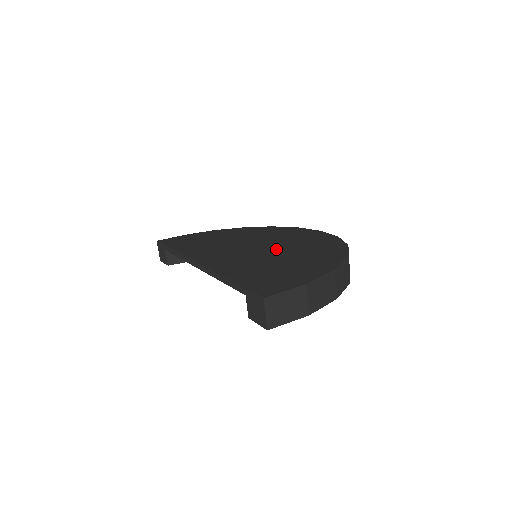
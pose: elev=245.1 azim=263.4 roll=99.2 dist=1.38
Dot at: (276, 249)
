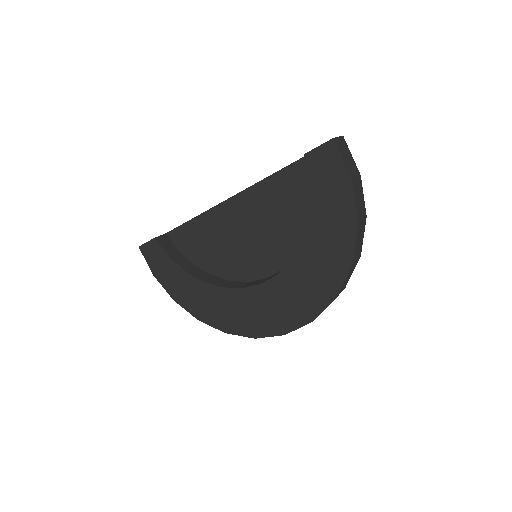
Dot at: occluded
